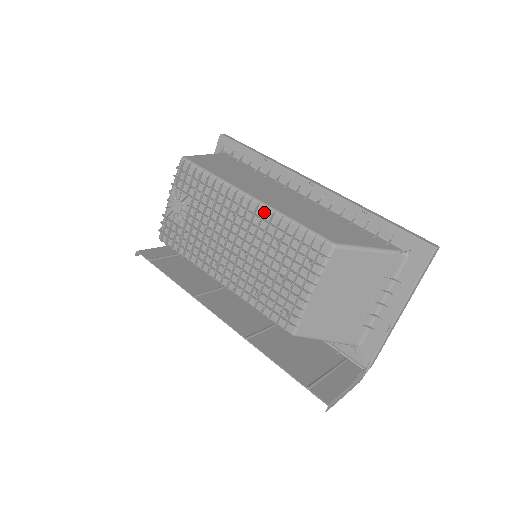
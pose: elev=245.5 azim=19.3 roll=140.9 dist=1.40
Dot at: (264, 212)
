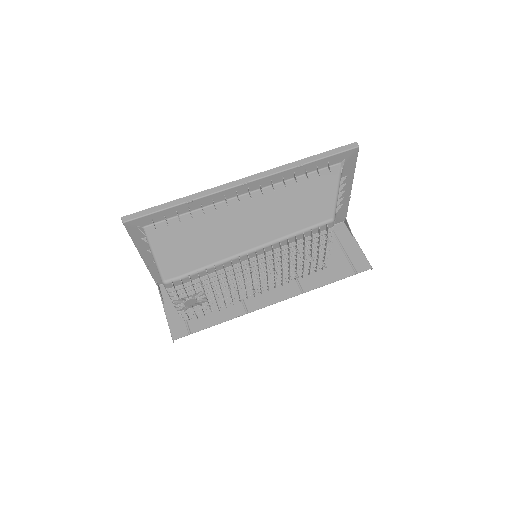
Dot at: (272, 249)
